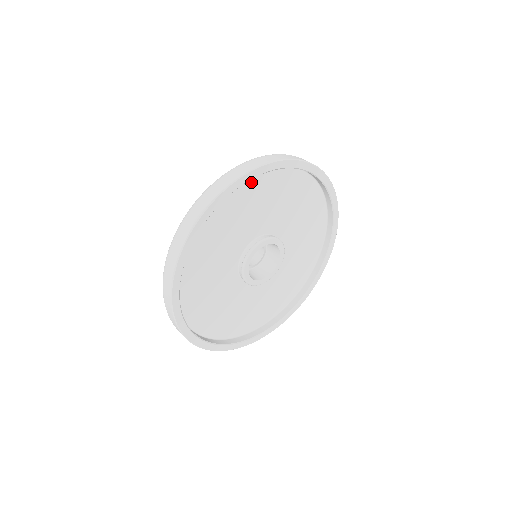
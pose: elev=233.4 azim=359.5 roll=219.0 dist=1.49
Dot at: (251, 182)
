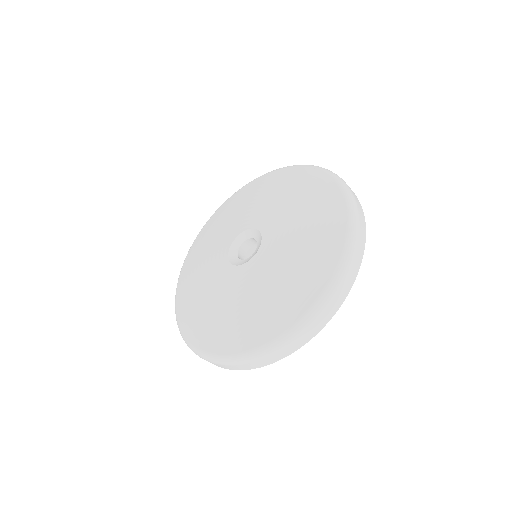
Dot at: occluded
